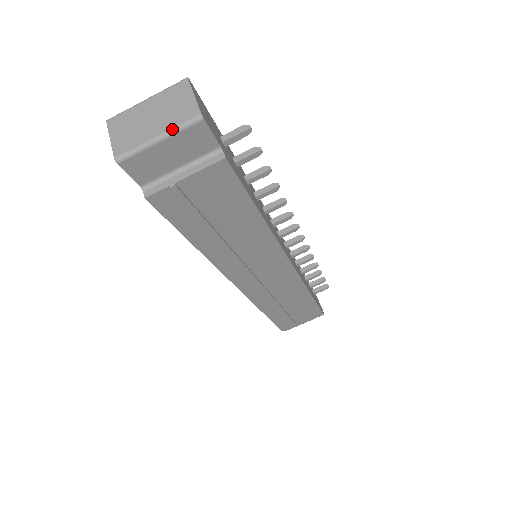
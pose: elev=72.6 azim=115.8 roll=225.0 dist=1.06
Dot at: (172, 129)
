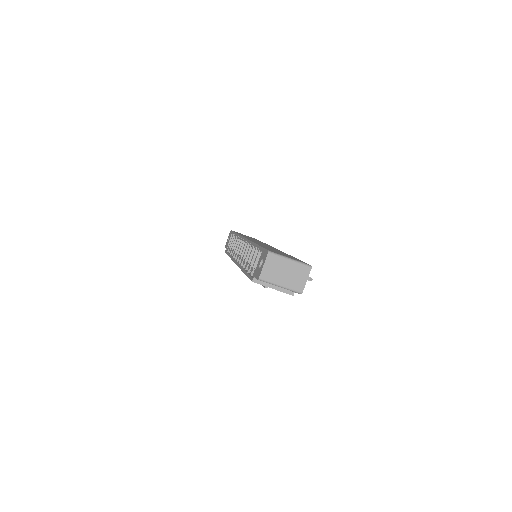
Dot at: (288, 288)
